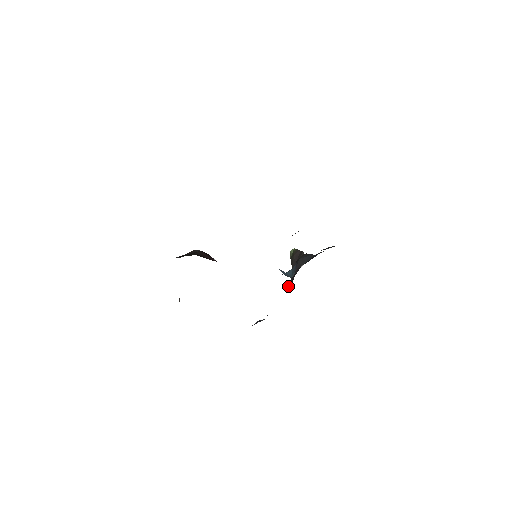
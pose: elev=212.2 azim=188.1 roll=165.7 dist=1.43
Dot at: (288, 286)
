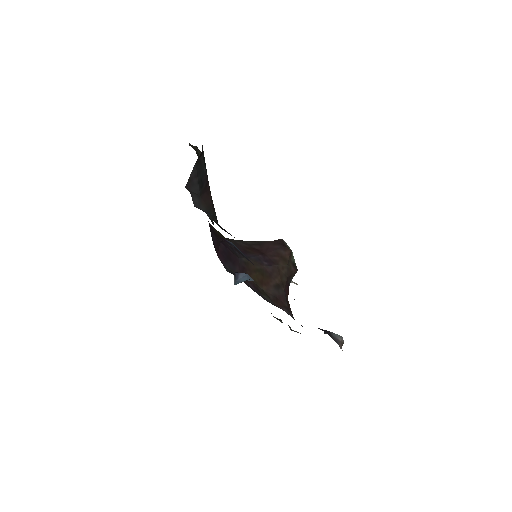
Dot at: occluded
